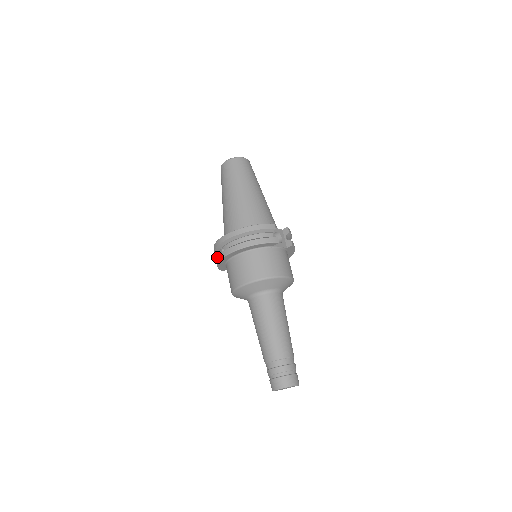
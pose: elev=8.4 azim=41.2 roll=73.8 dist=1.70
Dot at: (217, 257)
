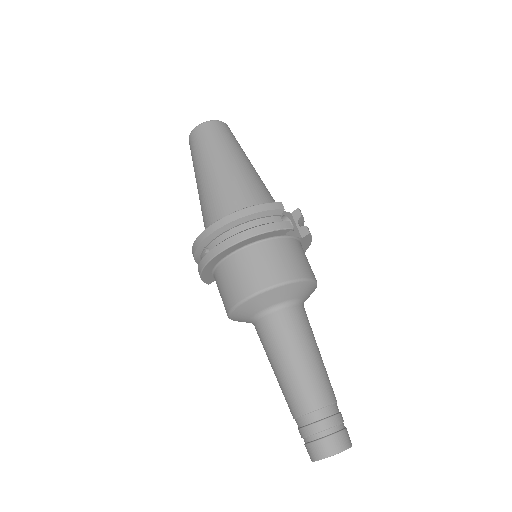
Dot at: occluded
